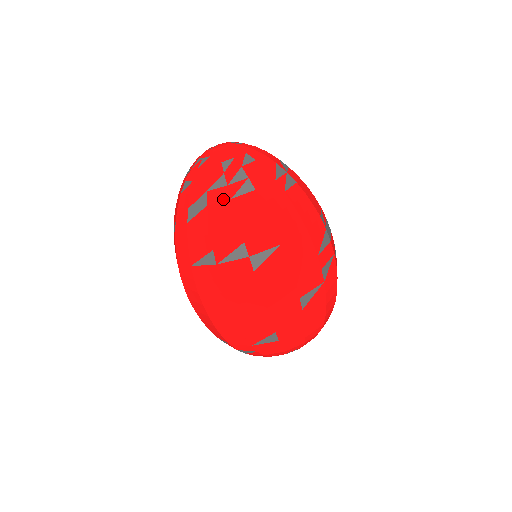
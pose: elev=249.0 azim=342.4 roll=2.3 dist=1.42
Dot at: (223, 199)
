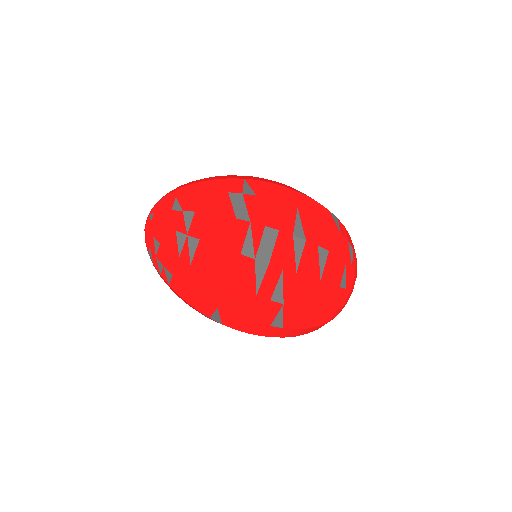
Dot at: (167, 284)
